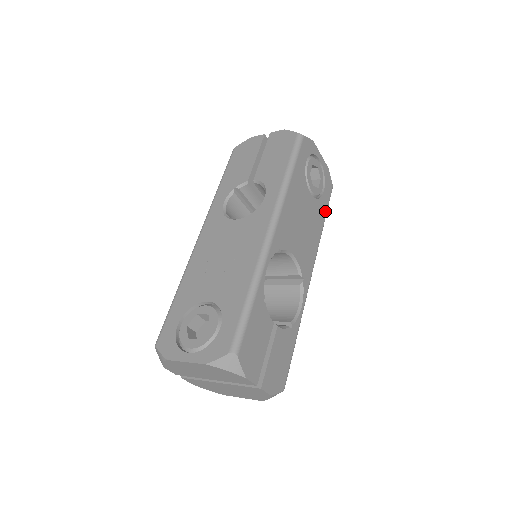
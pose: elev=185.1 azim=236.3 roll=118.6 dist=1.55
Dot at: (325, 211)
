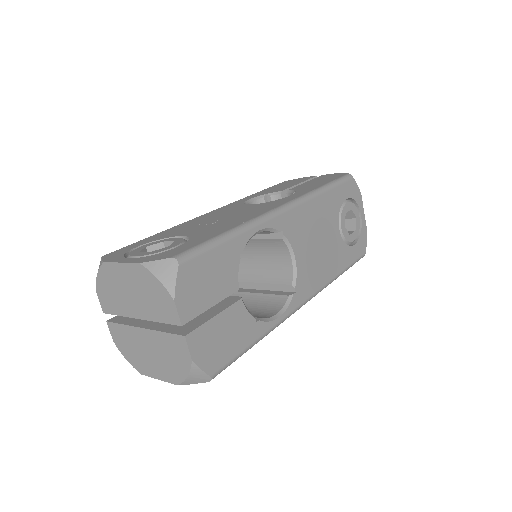
Dot at: (348, 263)
